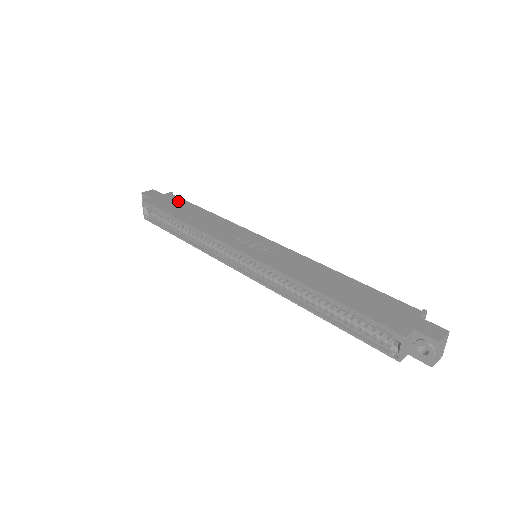
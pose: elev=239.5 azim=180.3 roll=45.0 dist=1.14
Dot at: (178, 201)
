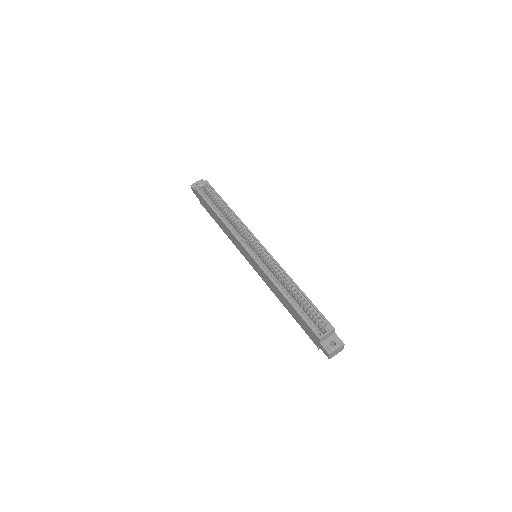
Dot at: occluded
